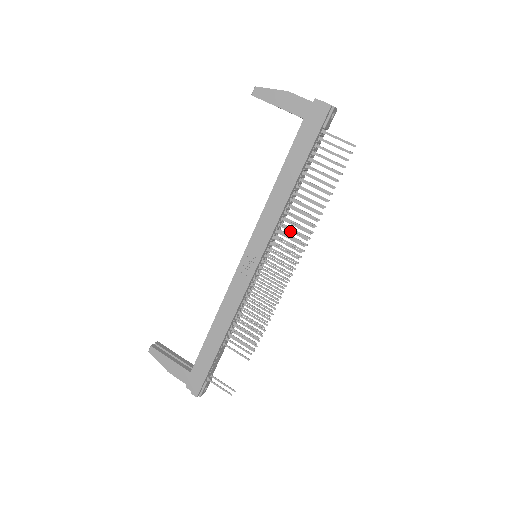
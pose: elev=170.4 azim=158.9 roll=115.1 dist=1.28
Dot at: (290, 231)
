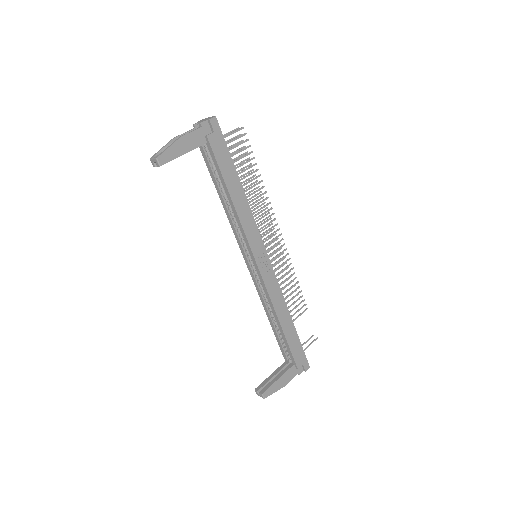
Dot at: occluded
